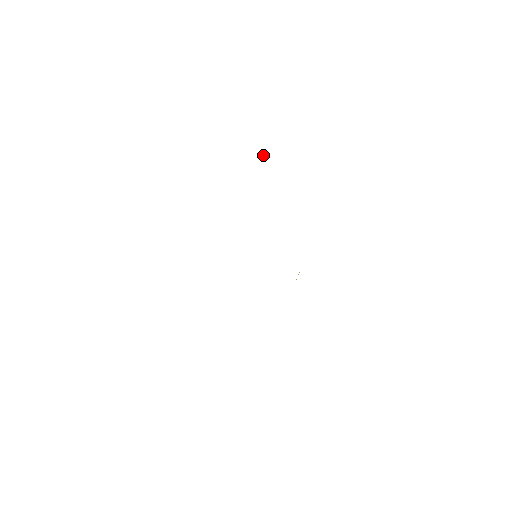
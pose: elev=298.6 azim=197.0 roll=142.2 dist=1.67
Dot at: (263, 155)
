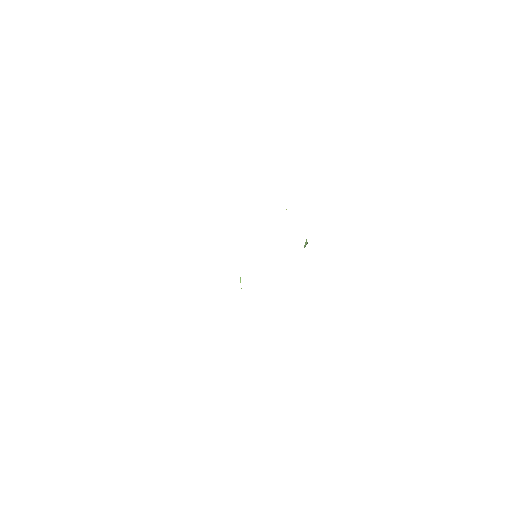
Dot at: occluded
